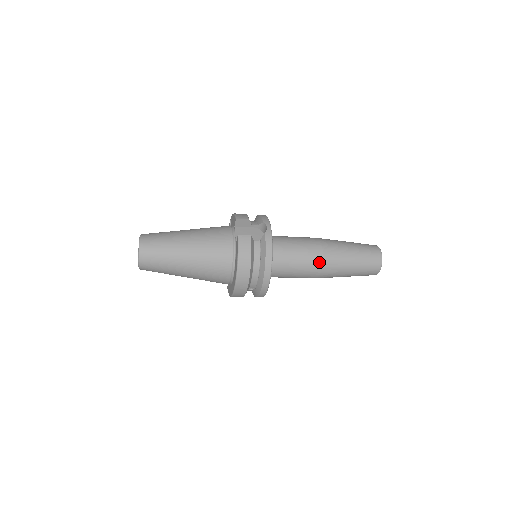
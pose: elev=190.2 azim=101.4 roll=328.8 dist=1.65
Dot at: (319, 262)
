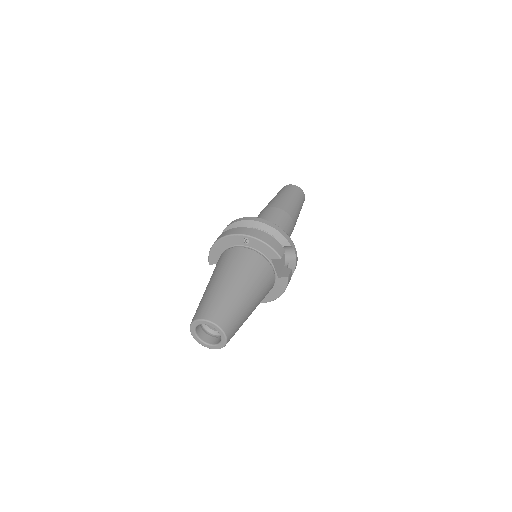
Dot at: occluded
